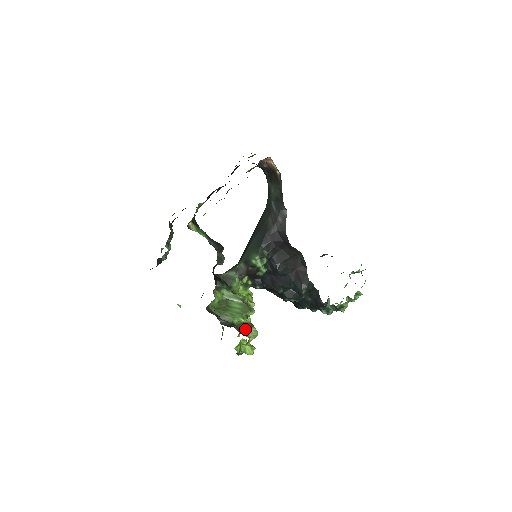
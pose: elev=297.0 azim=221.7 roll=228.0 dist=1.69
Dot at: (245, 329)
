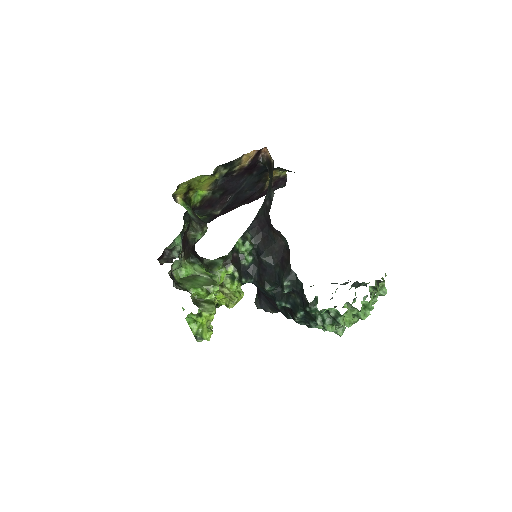
Dot at: (204, 305)
